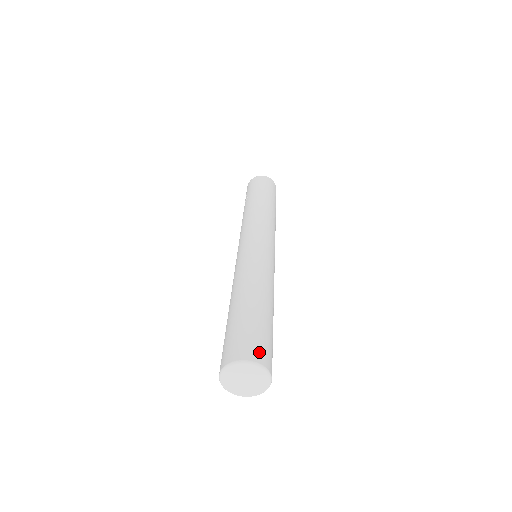
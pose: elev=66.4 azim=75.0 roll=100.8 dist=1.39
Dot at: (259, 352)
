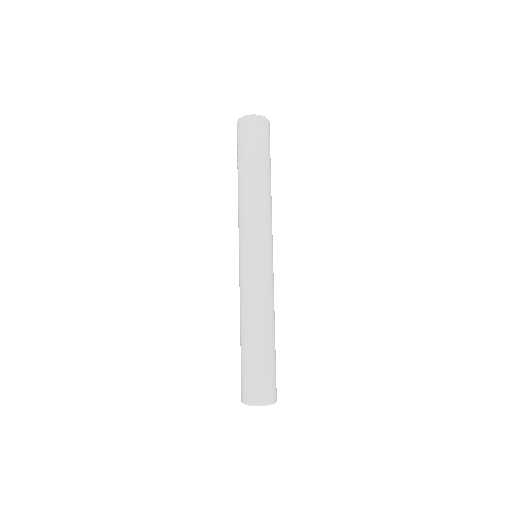
Dot at: (263, 394)
